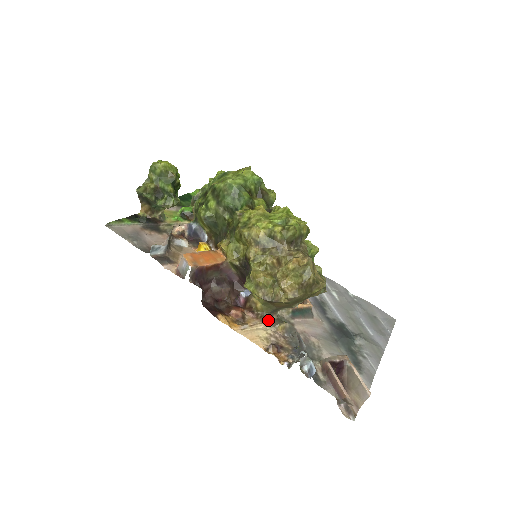
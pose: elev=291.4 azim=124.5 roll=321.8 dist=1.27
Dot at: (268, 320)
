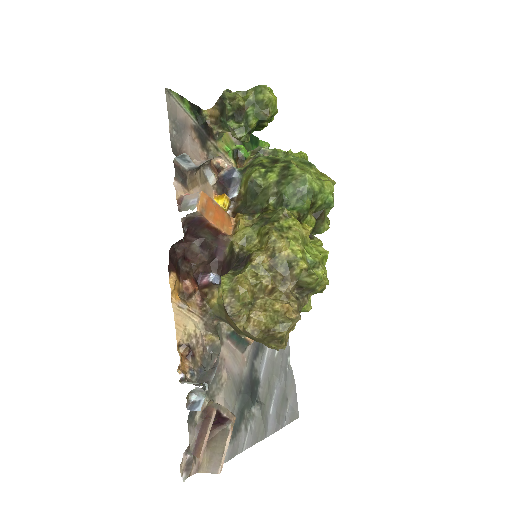
Dot at: (207, 319)
